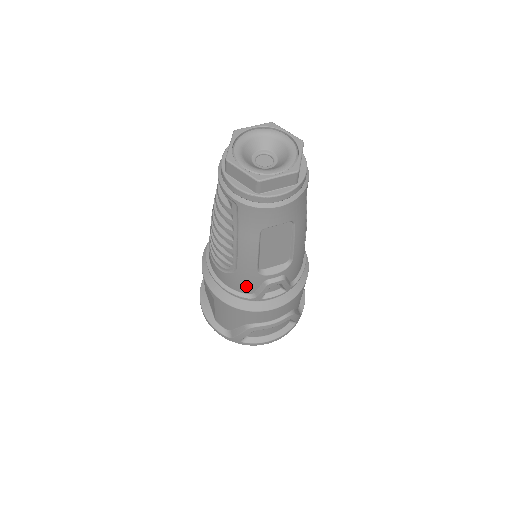
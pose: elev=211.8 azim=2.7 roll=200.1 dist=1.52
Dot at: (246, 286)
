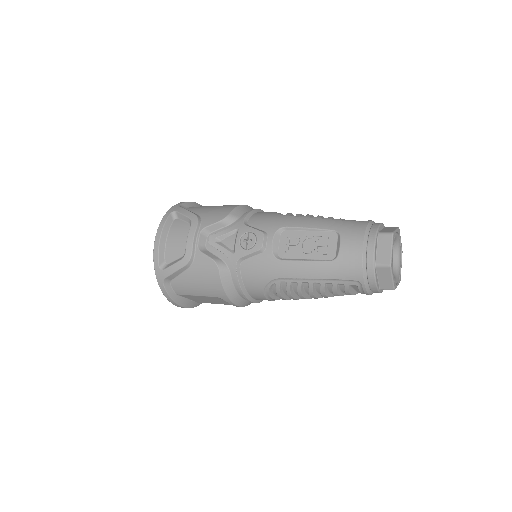
Dot at: occluded
